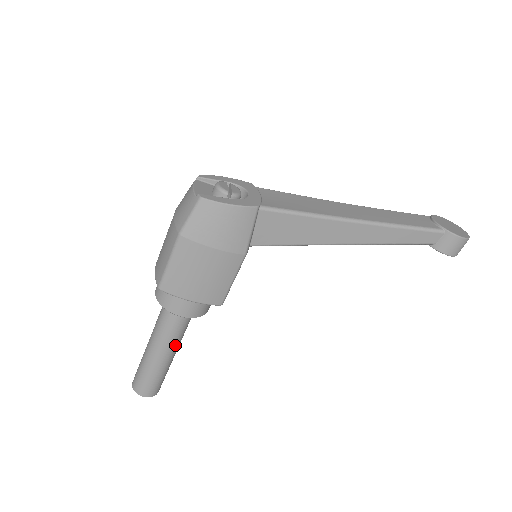
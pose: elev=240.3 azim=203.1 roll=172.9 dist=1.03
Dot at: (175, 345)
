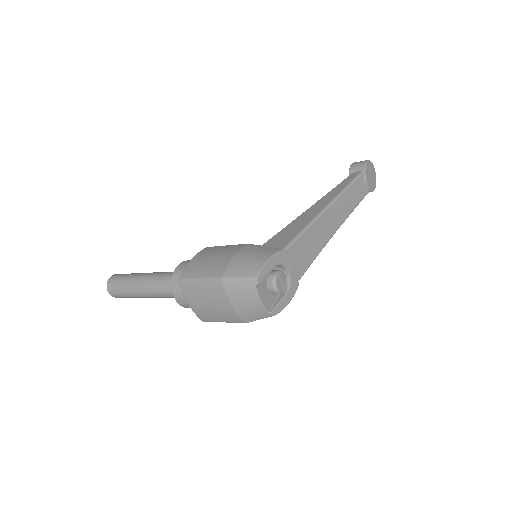
Dot at: occluded
